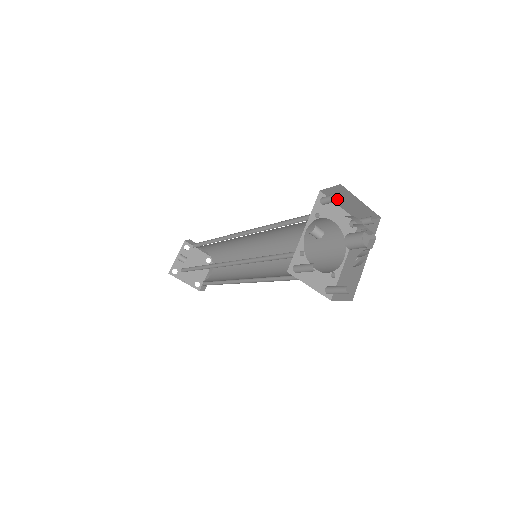
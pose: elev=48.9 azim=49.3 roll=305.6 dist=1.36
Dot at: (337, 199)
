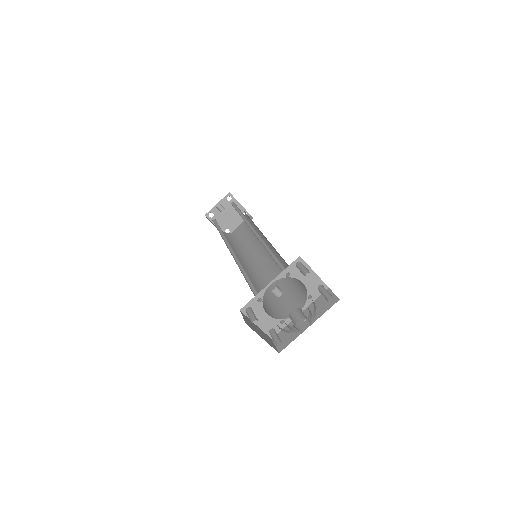
Dot at: occluded
